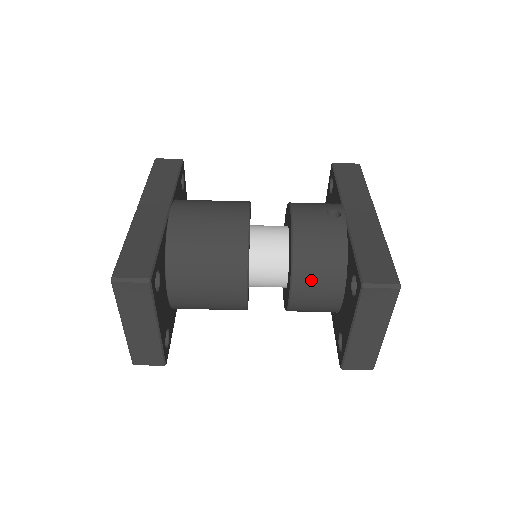
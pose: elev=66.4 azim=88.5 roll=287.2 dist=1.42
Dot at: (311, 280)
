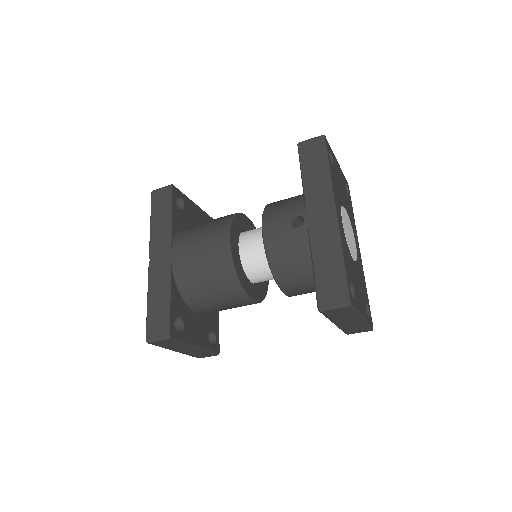
Dot at: (295, 284)
